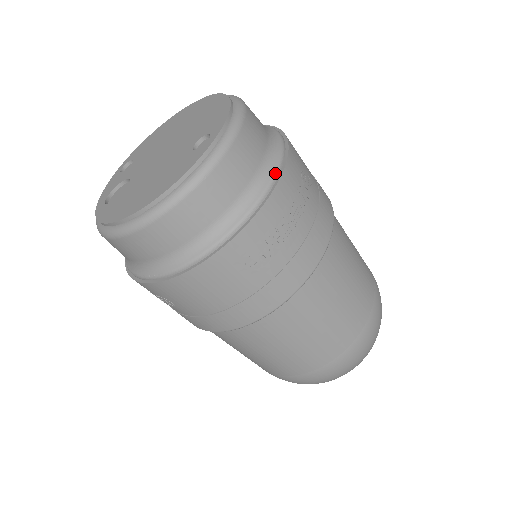
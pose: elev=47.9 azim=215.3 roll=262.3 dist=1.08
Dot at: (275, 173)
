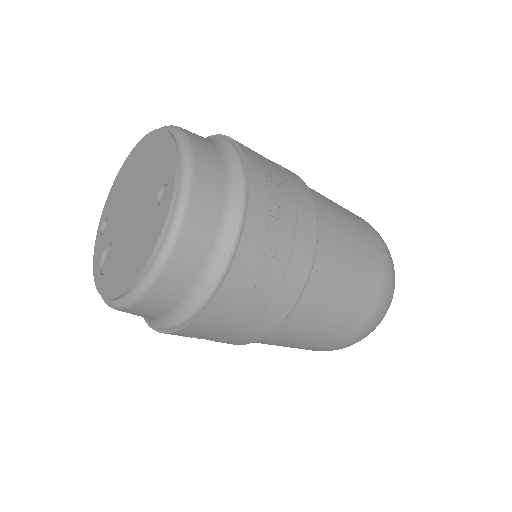
Dot at: (242, 193)
